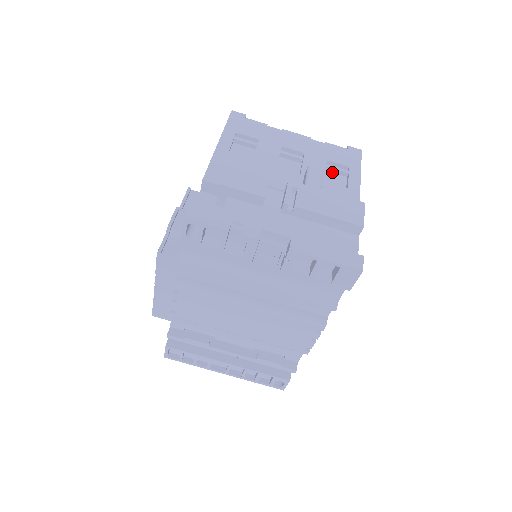
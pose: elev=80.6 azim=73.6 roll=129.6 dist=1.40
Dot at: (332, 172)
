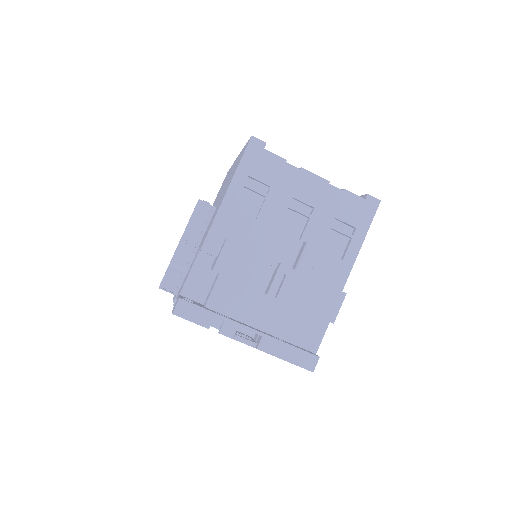
Dot at: (337, 231)
